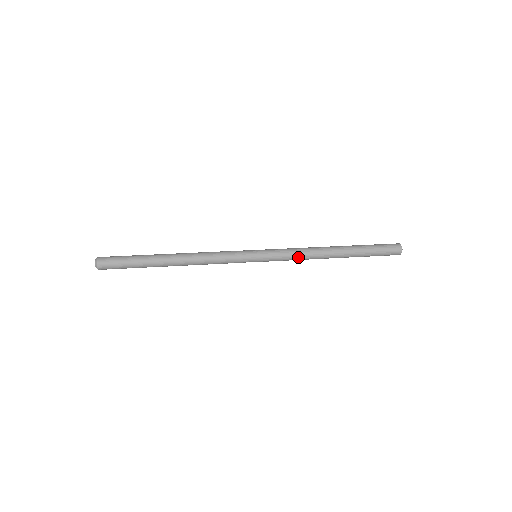
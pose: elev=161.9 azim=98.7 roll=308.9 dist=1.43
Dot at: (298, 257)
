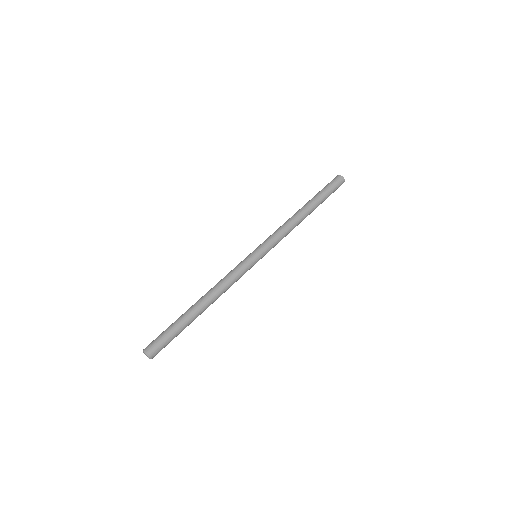
Dot at: occluded
